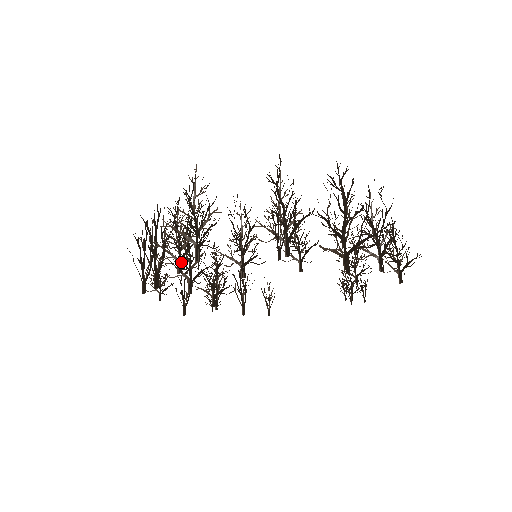
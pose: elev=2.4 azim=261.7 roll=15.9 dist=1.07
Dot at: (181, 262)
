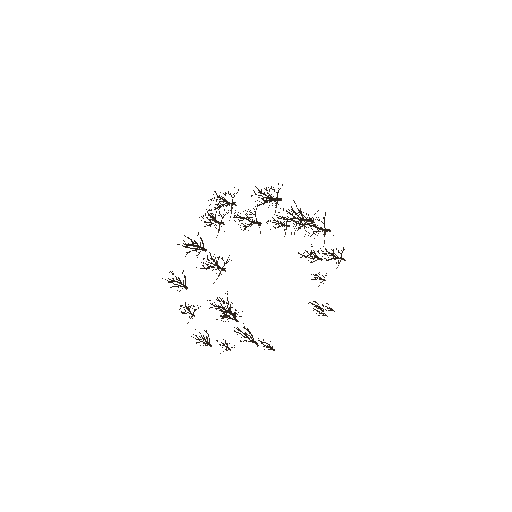
Dot at: occluded
